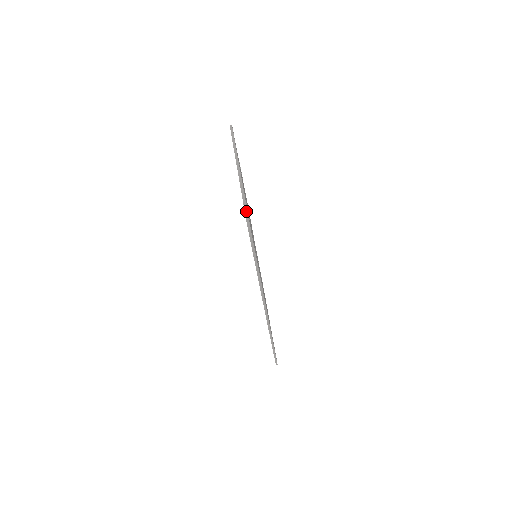
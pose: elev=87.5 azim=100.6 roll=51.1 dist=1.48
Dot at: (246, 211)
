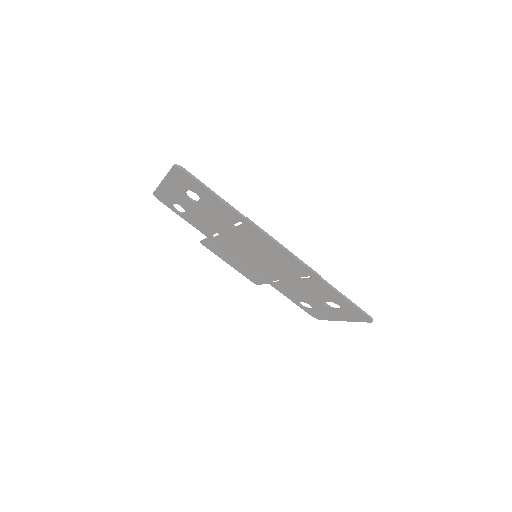
Dot at: (172, 167)
